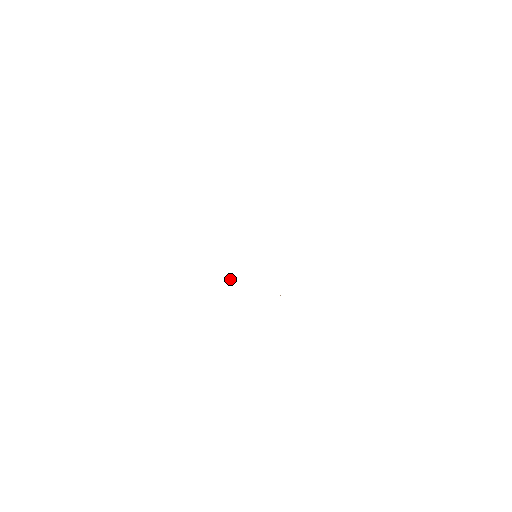
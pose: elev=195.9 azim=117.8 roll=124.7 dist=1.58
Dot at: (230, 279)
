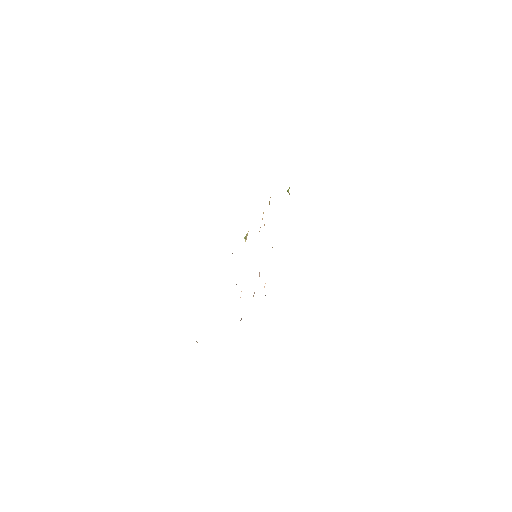
Dot at: occluded
